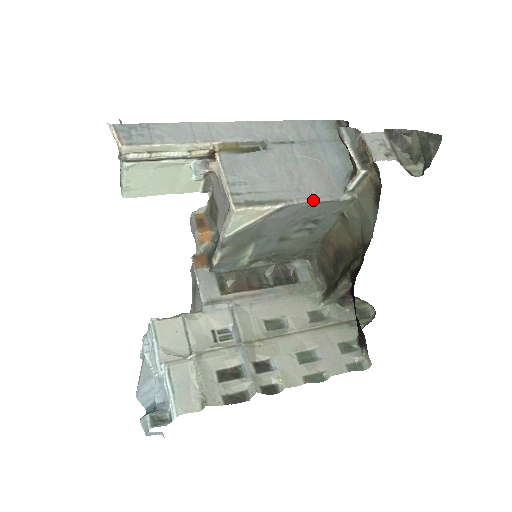
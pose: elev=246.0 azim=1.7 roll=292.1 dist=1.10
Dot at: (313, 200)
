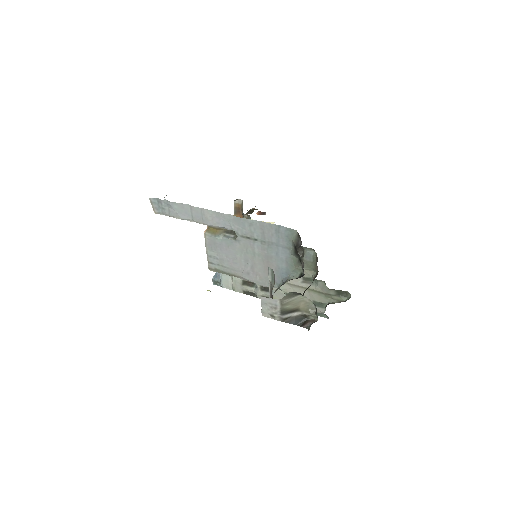
Dot at: occluded
